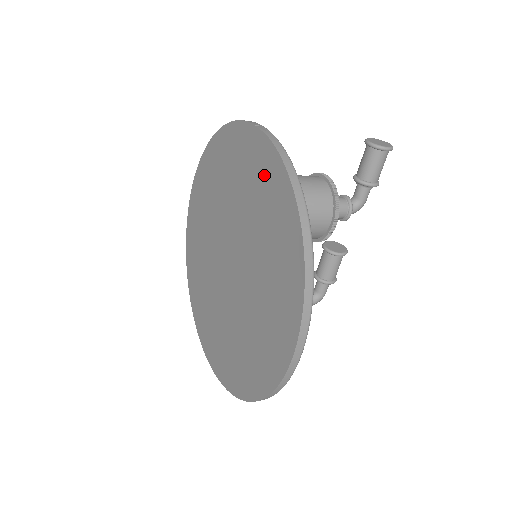
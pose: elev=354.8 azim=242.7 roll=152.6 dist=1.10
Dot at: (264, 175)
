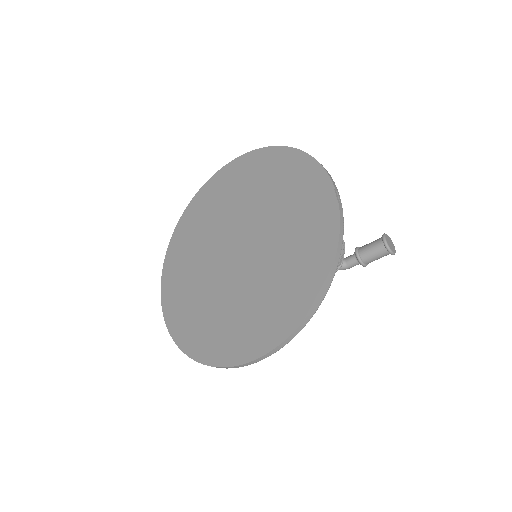
Dot at: (316, 231)
